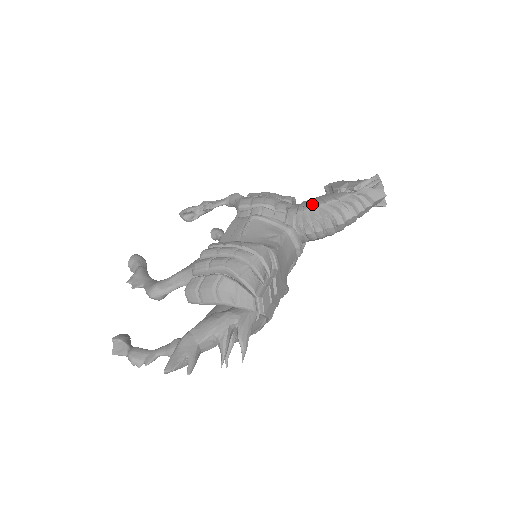
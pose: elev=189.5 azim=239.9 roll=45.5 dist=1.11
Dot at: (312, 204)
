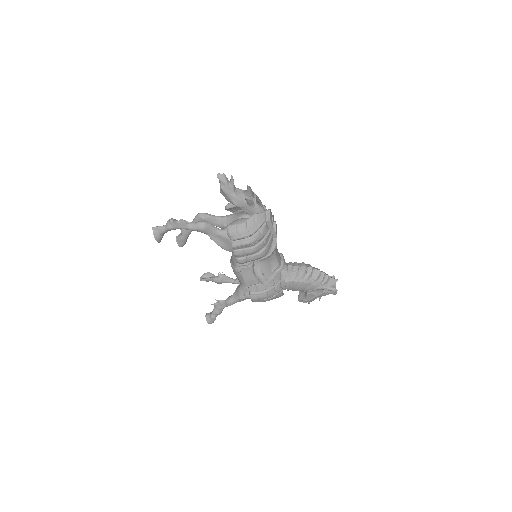
Dot at: occluded
